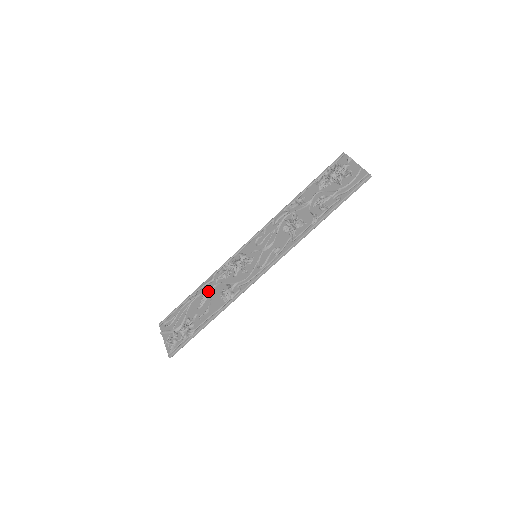
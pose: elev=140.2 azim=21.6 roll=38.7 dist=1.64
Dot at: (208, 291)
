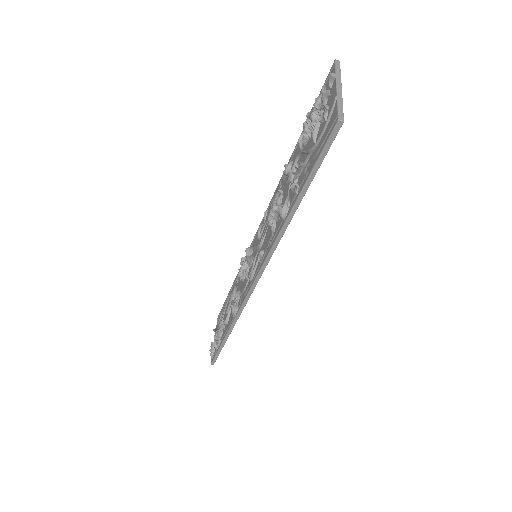
Dot at: (232, 293)
